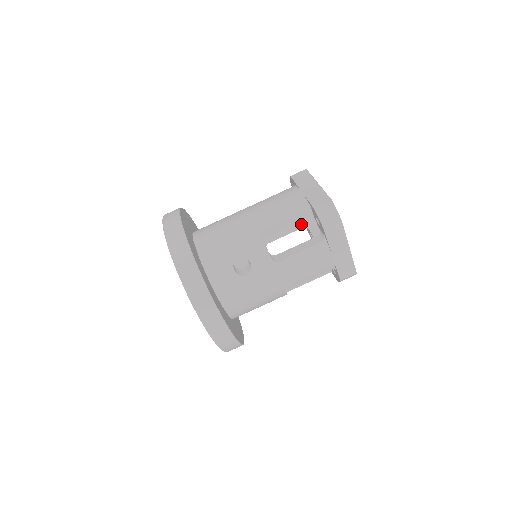
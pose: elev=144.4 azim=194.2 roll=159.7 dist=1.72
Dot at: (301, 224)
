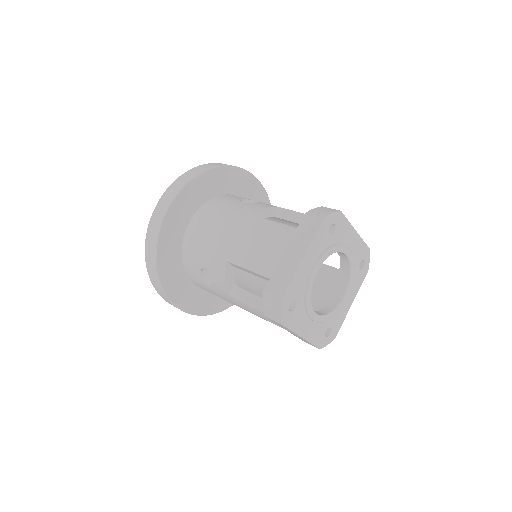
Dot at: occluded
